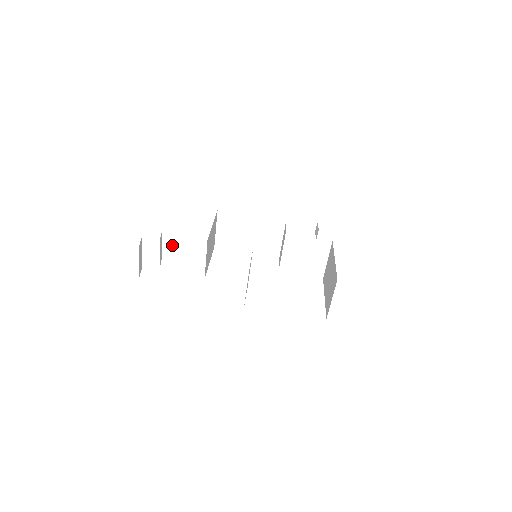
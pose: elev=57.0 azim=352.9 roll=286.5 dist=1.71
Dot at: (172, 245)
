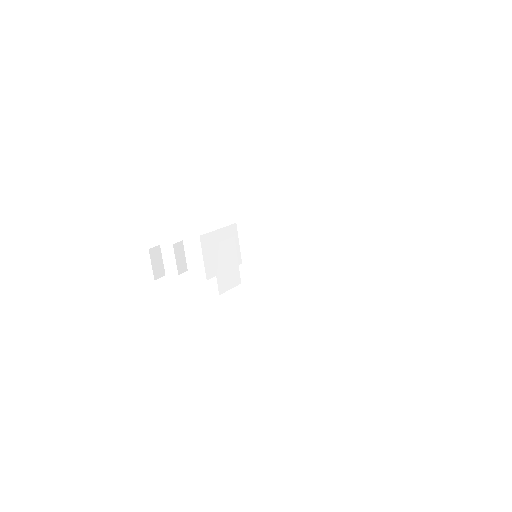
Dot at: (193, 256)
